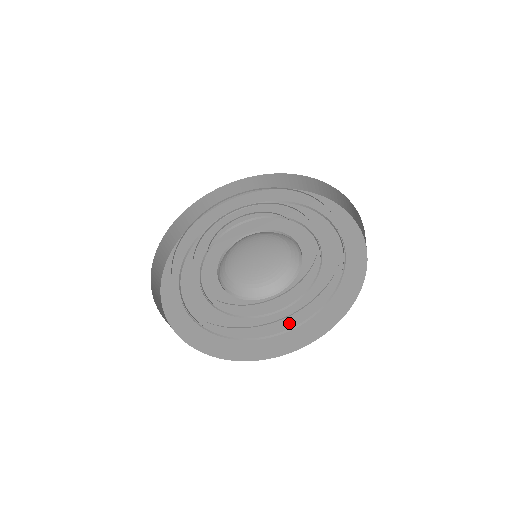
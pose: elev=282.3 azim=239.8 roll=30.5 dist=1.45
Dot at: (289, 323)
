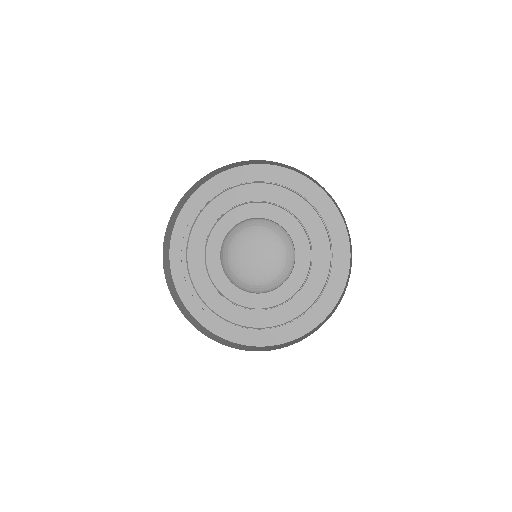
Dot at: (325, 264)
